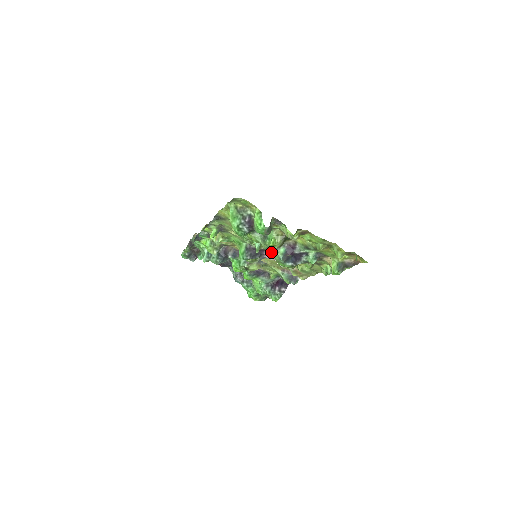
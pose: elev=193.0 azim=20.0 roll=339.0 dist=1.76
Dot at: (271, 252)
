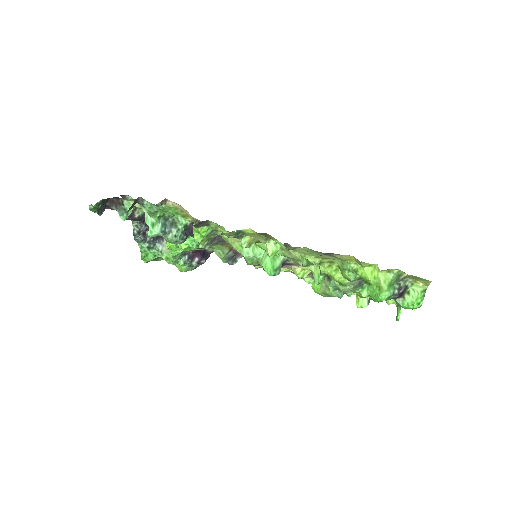
Dot at: (331, 287)
